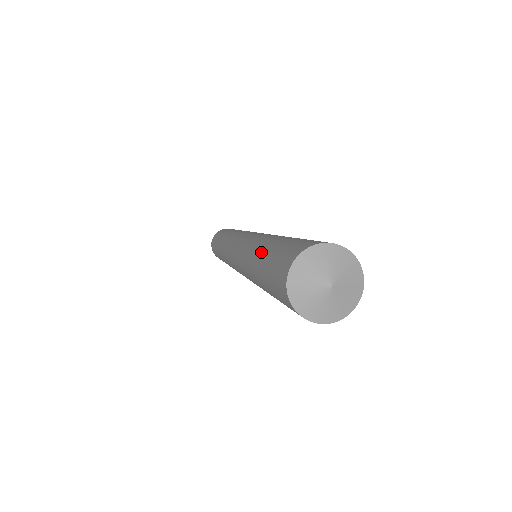
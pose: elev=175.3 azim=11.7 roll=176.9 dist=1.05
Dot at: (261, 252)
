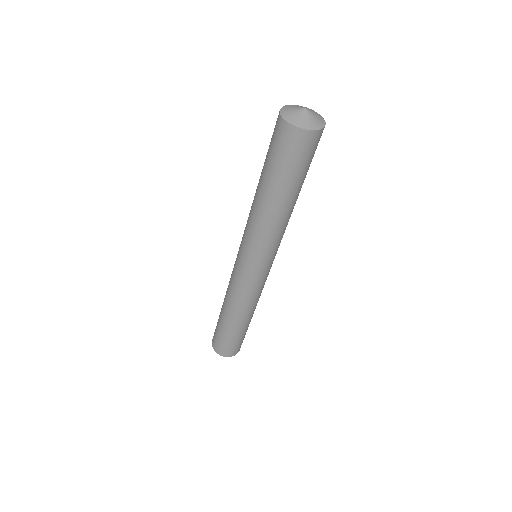
Dot at: (260, 176)
